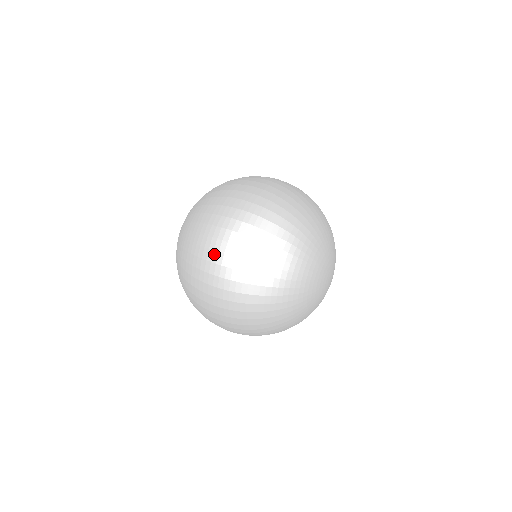
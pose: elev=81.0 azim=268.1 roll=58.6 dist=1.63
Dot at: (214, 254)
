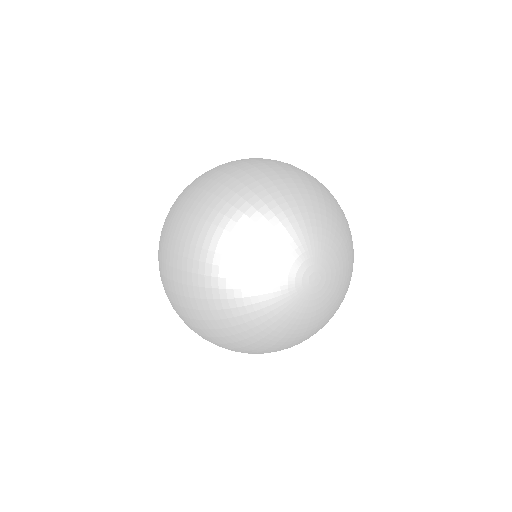
Dot at: occluded
